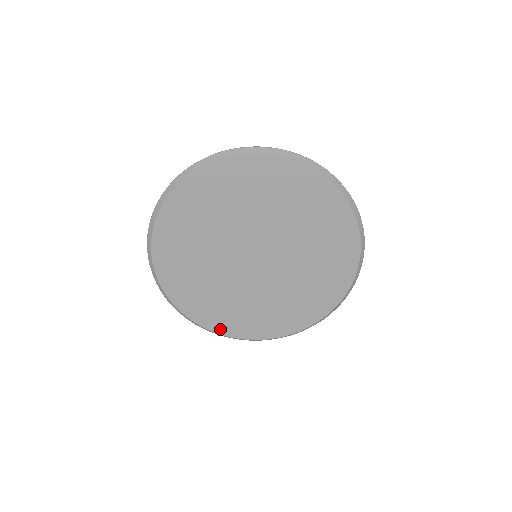
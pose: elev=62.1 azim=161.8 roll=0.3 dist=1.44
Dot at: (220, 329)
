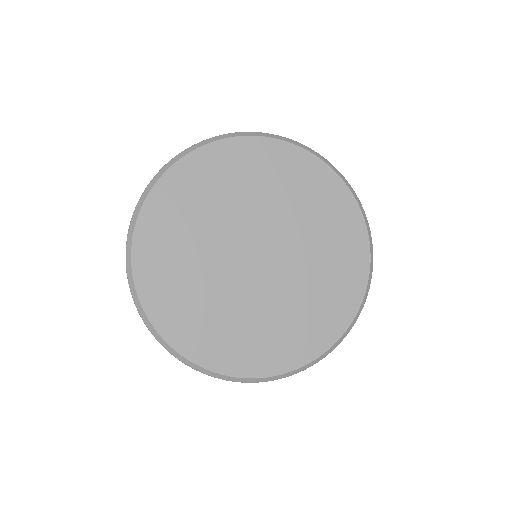
Dot at: (204, 359)
